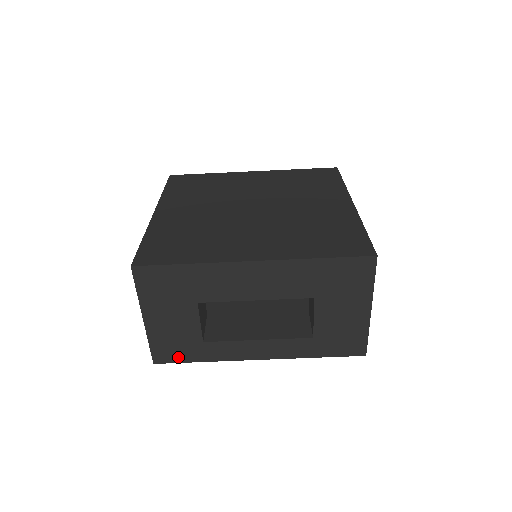
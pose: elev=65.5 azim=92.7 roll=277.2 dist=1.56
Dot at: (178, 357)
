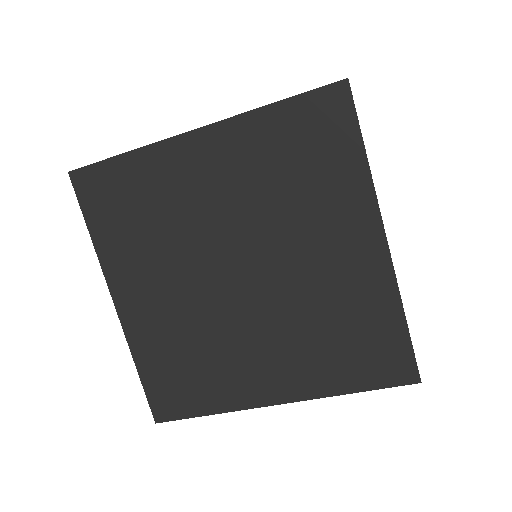
Dot at: occluded
